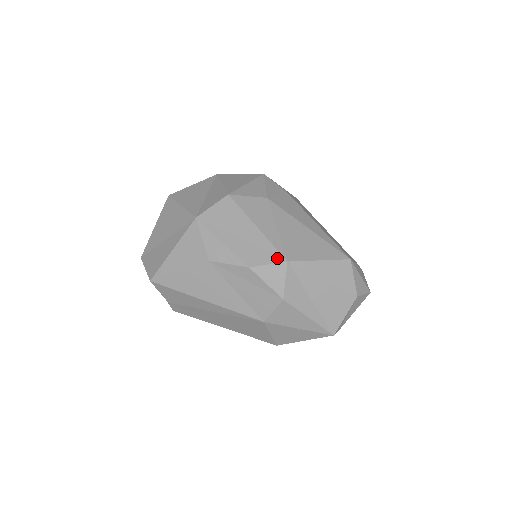
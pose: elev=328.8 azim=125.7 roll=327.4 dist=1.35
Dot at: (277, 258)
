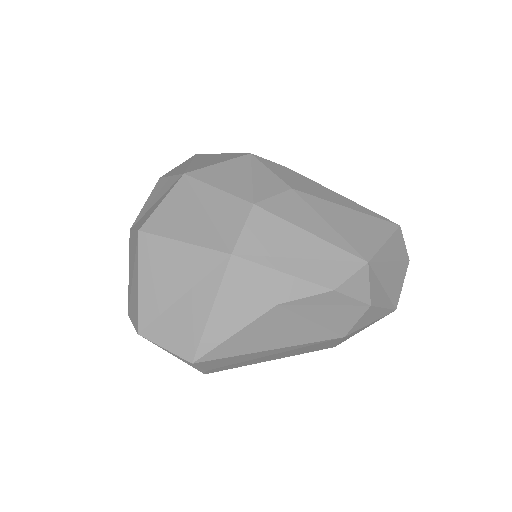
Dot at: (356, 264)
